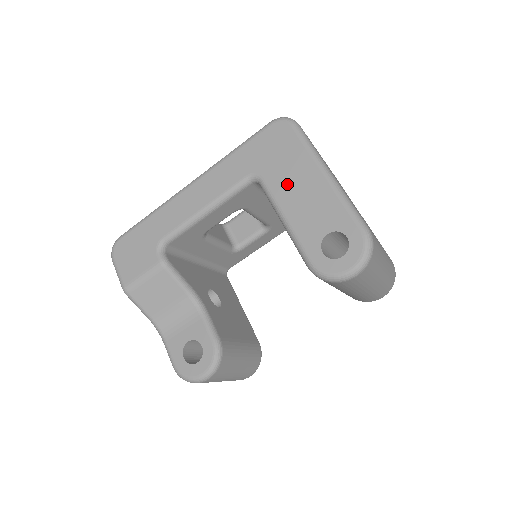
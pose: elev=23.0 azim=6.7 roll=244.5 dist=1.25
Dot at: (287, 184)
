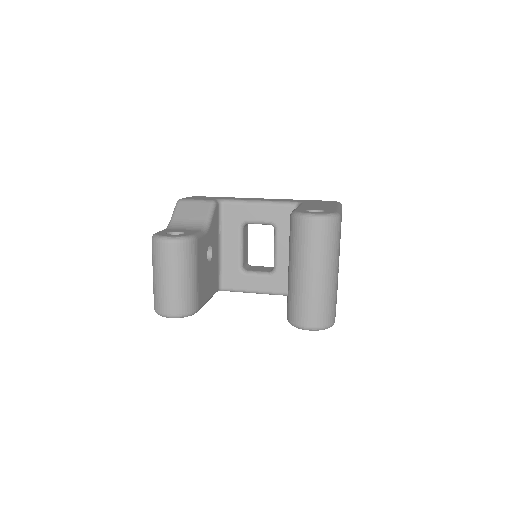
Dot at: (314, 204)
